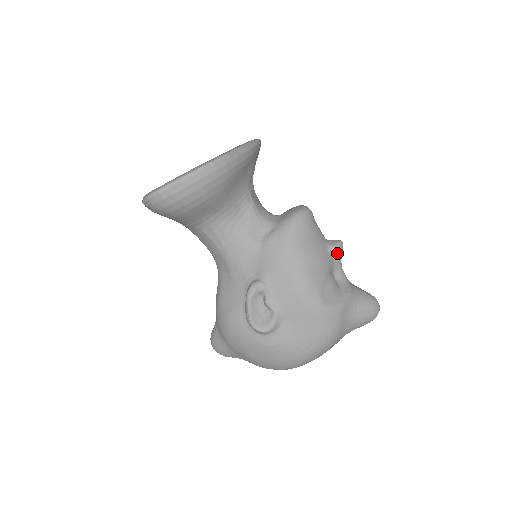
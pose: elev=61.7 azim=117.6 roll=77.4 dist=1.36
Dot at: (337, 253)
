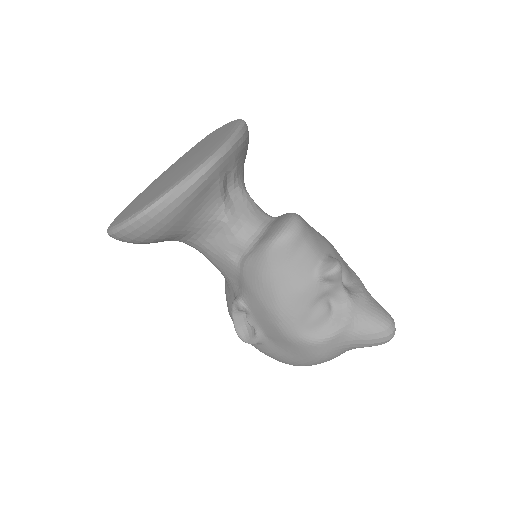
Dot at: (330, 280)
